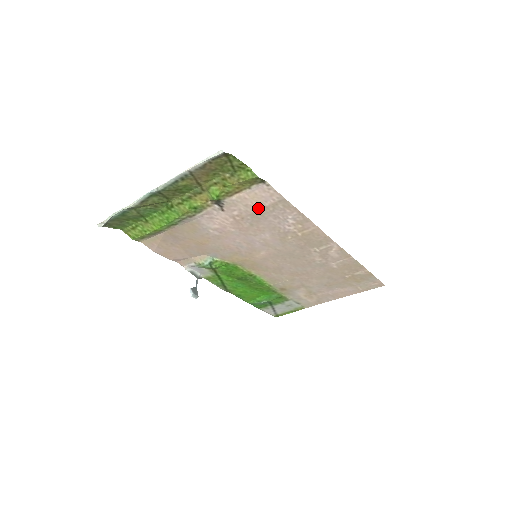
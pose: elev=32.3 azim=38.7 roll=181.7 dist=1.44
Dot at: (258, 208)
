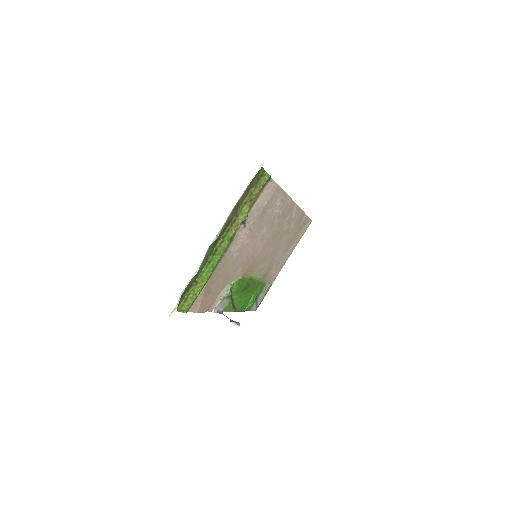
Dot at: (264, 207)
